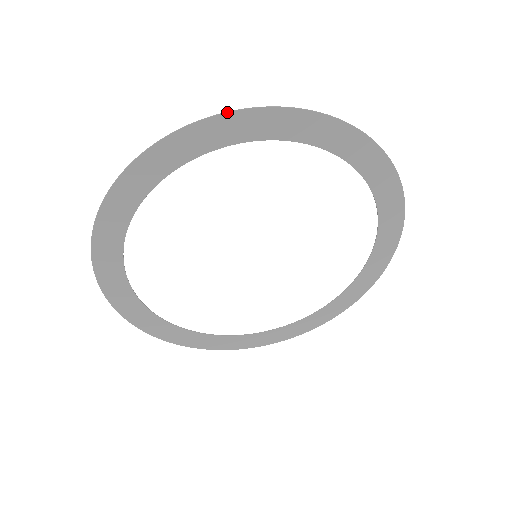
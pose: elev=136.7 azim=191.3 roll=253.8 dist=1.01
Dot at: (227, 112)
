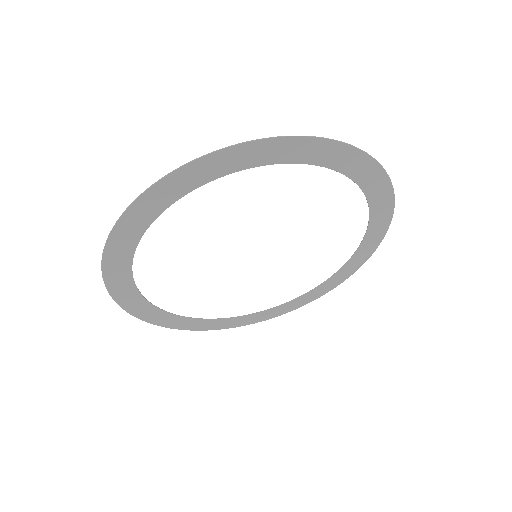
Dot at: (175, 170)
